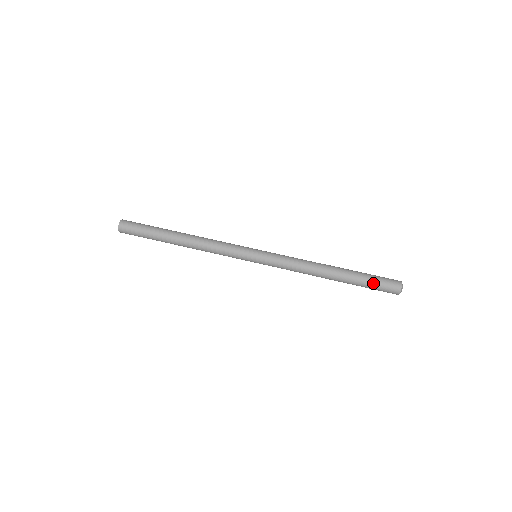
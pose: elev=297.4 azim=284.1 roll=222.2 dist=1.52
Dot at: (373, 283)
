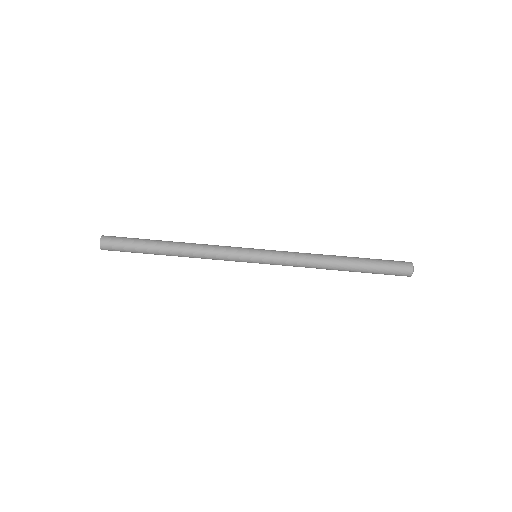
Dot at: (384, 266)
